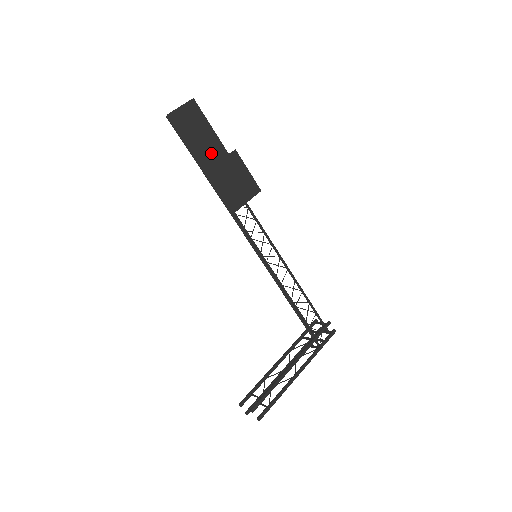
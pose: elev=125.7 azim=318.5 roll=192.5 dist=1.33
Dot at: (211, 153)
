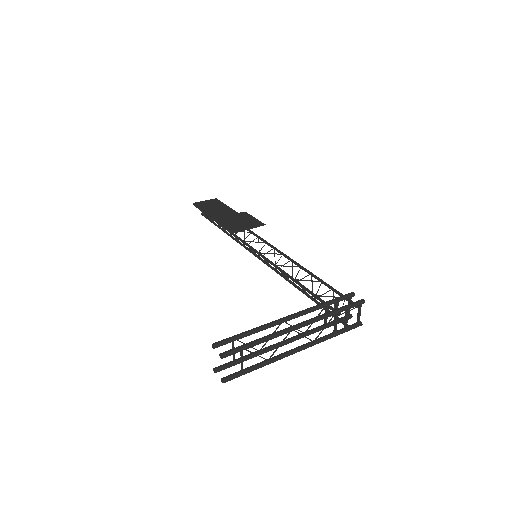
Dot at: (223, 213)
